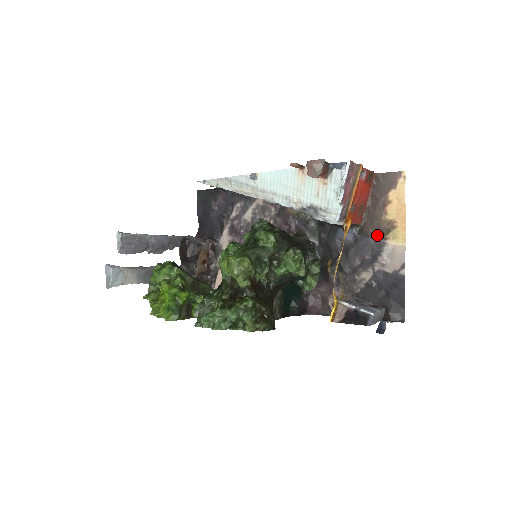
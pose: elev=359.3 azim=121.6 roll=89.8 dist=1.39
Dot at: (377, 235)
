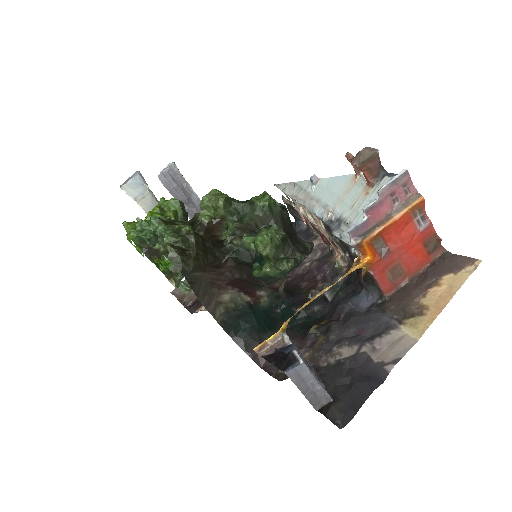
Dot at: (395, 315)
